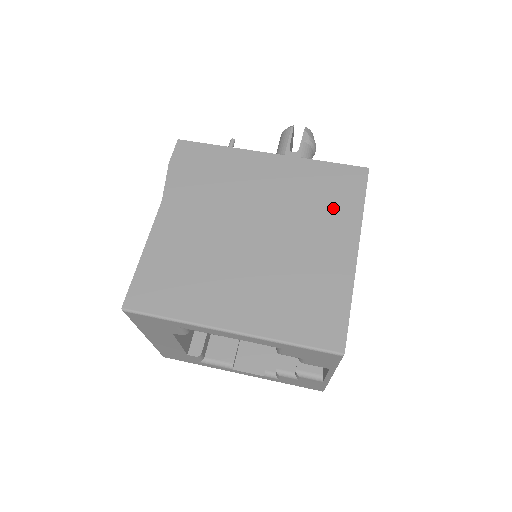
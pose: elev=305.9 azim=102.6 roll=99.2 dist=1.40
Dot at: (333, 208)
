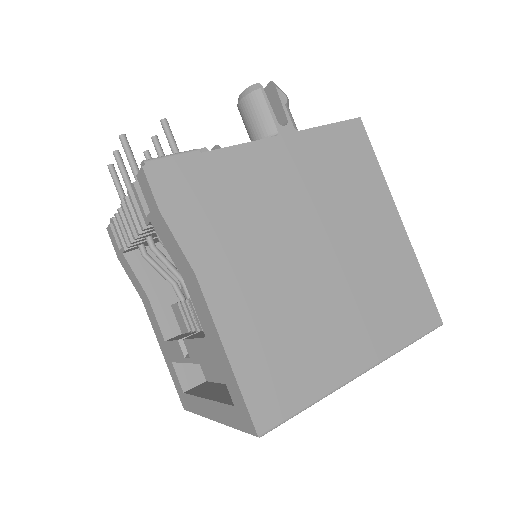
Dot at: (360, 182)
